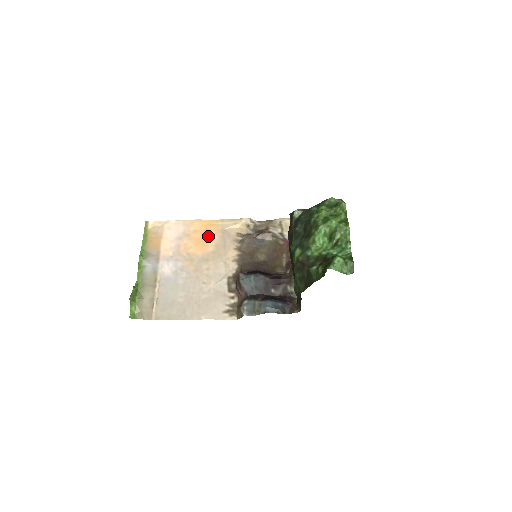
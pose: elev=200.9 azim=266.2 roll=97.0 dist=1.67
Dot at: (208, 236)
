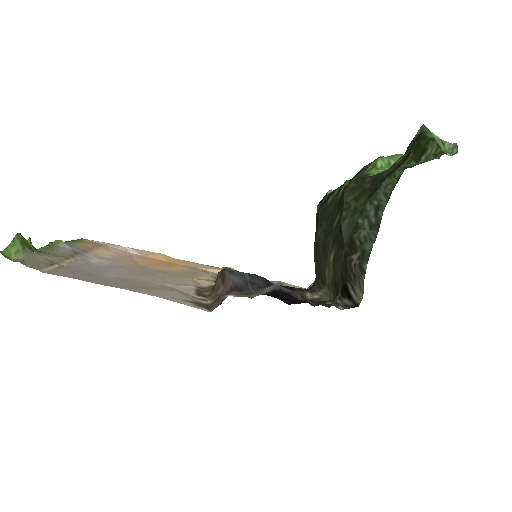
Dot at: (172, 265)
